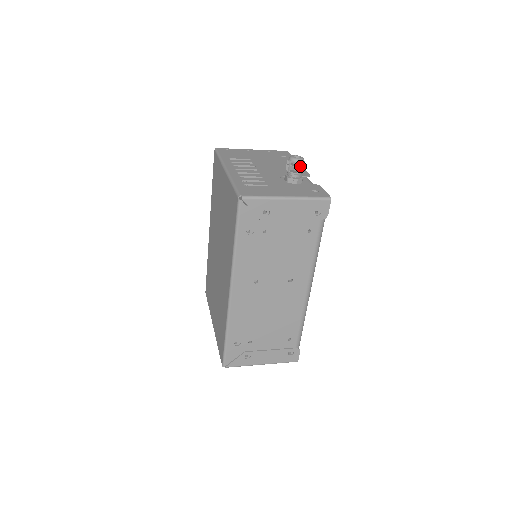
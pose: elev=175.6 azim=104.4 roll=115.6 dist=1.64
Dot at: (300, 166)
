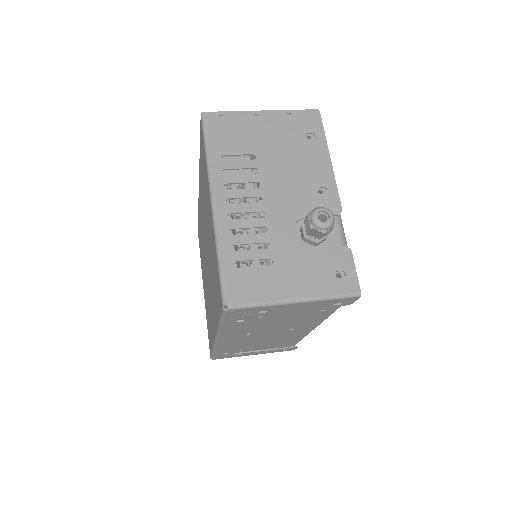
Dot at: (325, 233)
